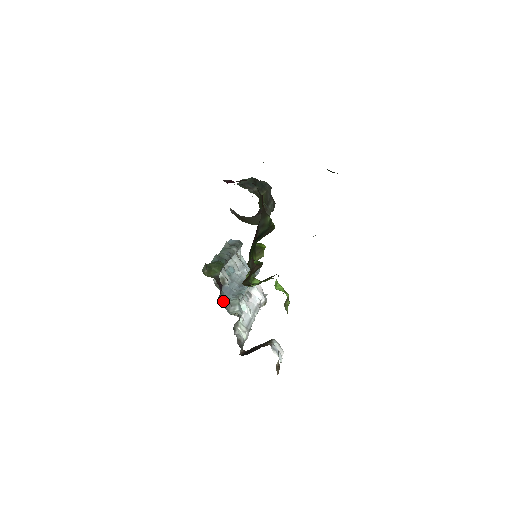
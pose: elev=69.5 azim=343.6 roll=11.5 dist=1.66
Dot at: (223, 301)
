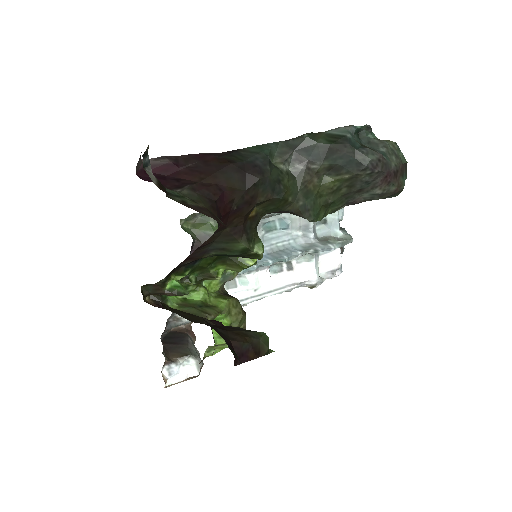
Dot at: occluded
